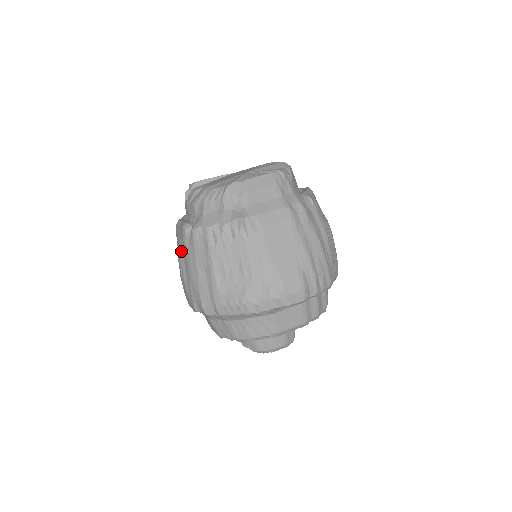
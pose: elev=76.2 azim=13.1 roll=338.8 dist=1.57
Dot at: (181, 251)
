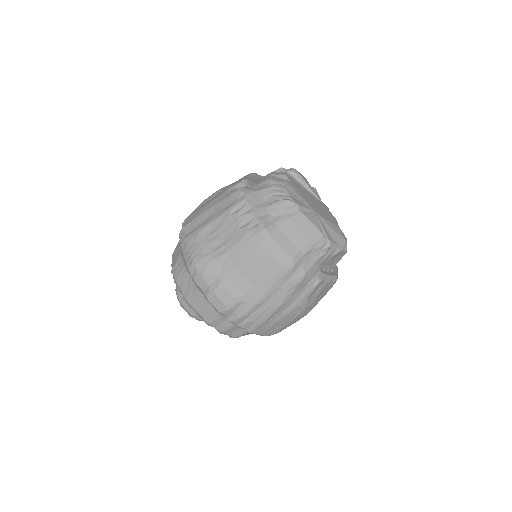
Dot at: (225, 188)
